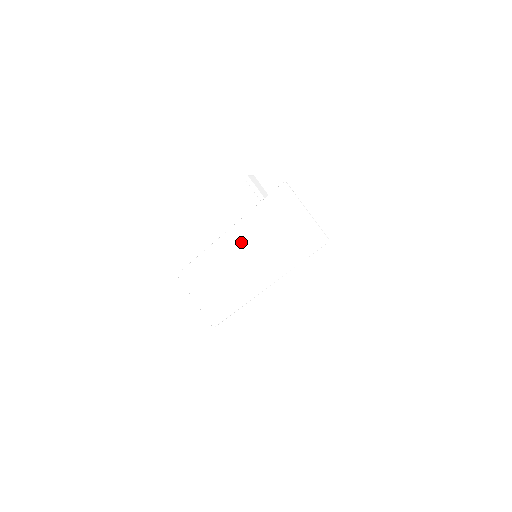
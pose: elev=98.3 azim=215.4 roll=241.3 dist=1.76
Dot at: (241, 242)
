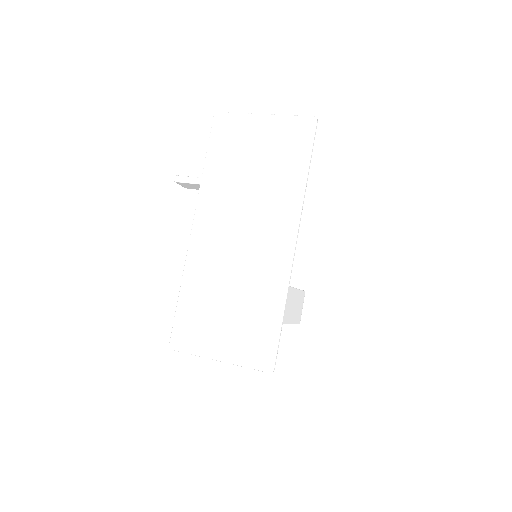
Dot at: (218, 222)
